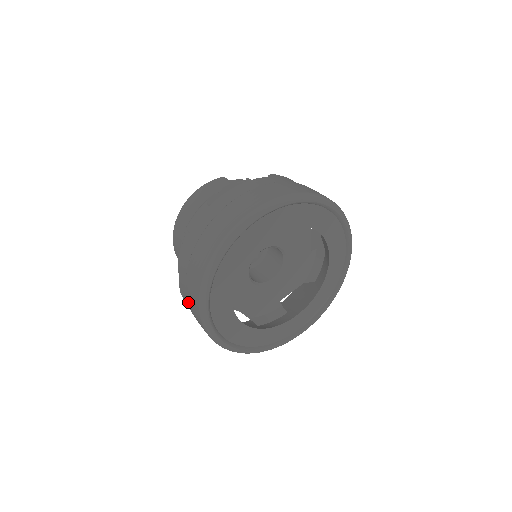
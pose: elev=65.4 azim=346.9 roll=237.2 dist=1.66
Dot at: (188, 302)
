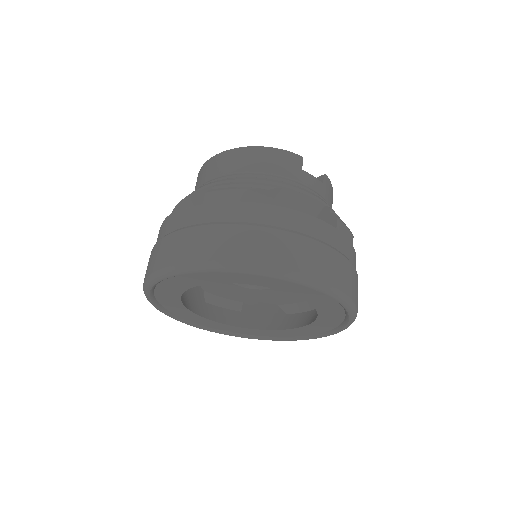
Dot at: (151, 251)
